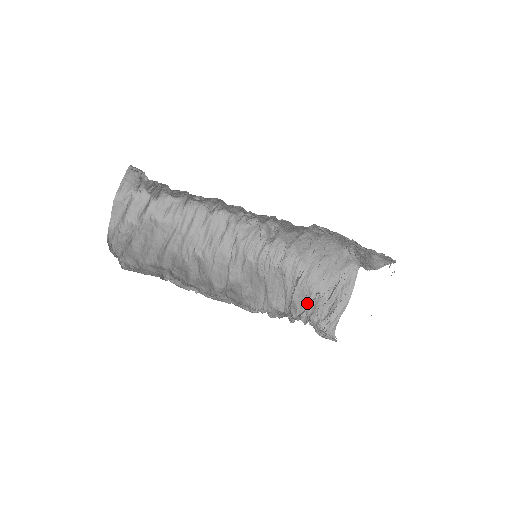
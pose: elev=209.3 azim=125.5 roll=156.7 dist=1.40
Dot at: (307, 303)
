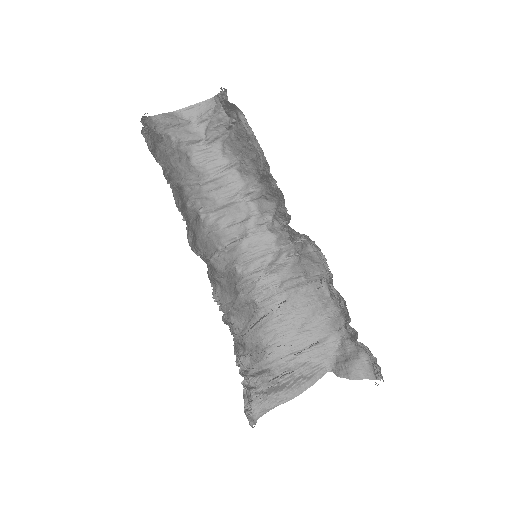
Dot at: occluded
